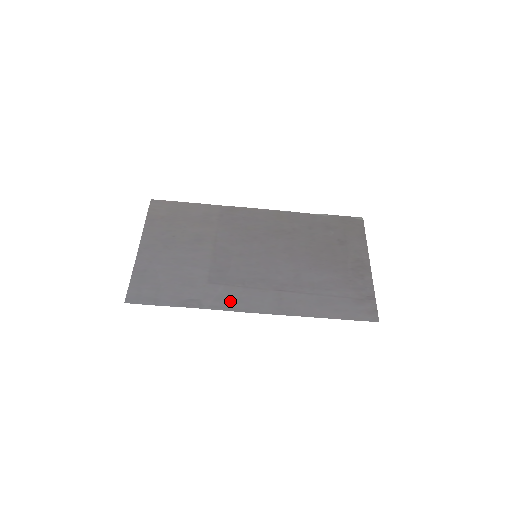
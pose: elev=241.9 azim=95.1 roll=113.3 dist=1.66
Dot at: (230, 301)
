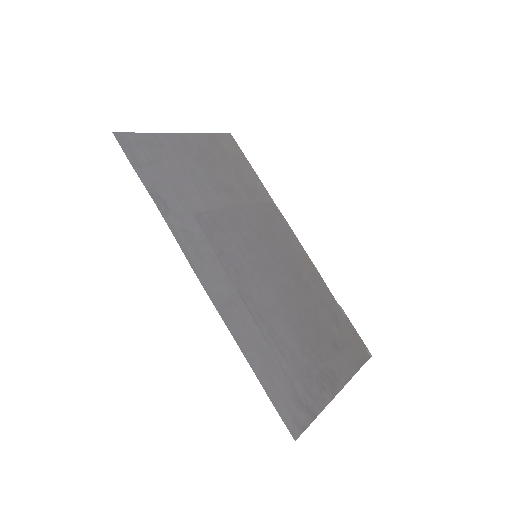
Dot at: (192, 246)
